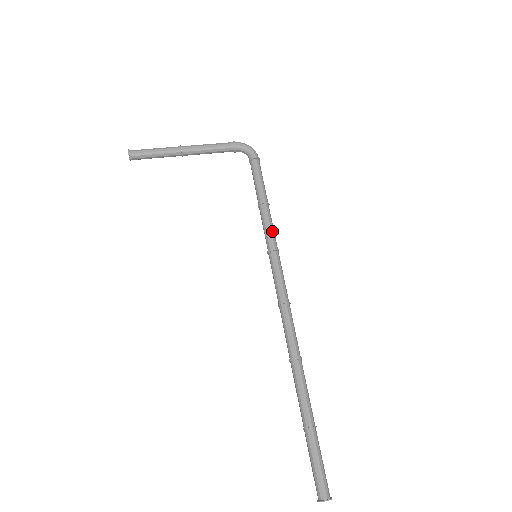
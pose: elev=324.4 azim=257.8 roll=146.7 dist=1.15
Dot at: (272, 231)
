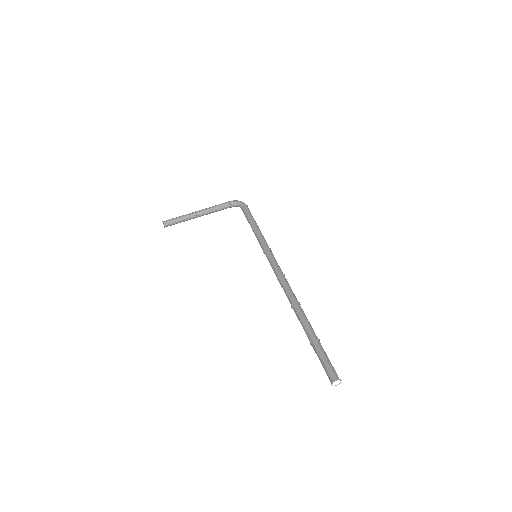
Dot at: (264, 240)
